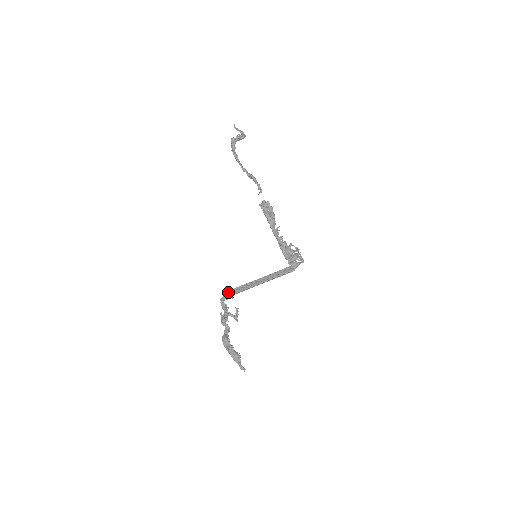
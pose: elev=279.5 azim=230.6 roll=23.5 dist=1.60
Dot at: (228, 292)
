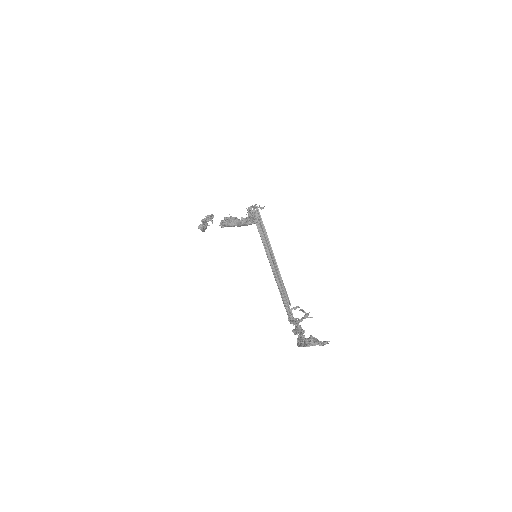
Dot at: occluded
